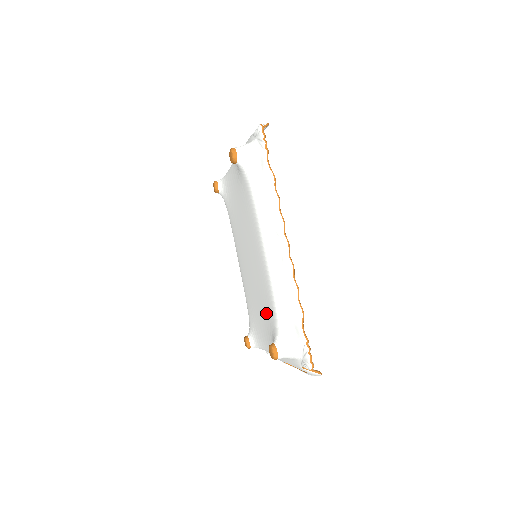
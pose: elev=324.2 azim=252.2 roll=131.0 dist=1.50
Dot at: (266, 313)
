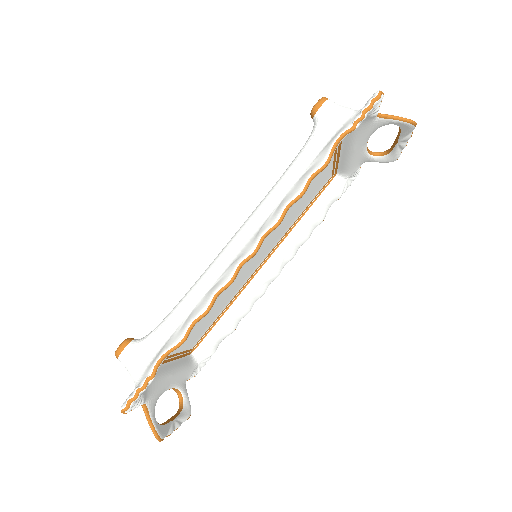
Dot at: occluded
